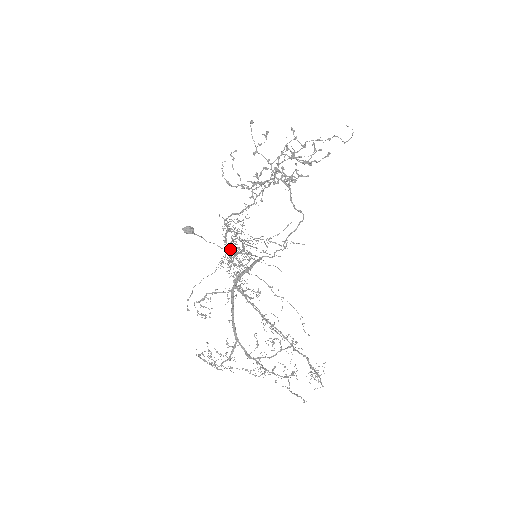
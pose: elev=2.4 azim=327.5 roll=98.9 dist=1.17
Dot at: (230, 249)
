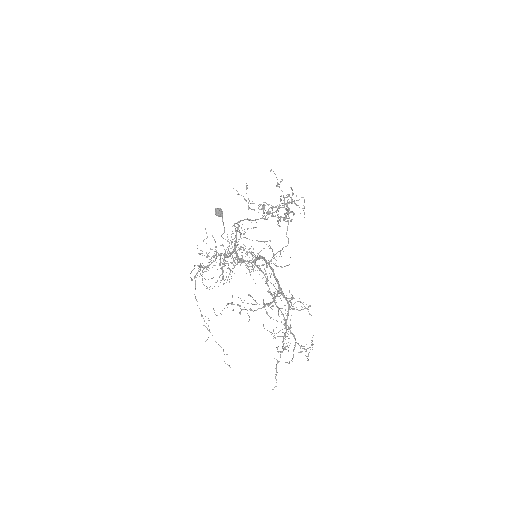
Dot at: occluded
